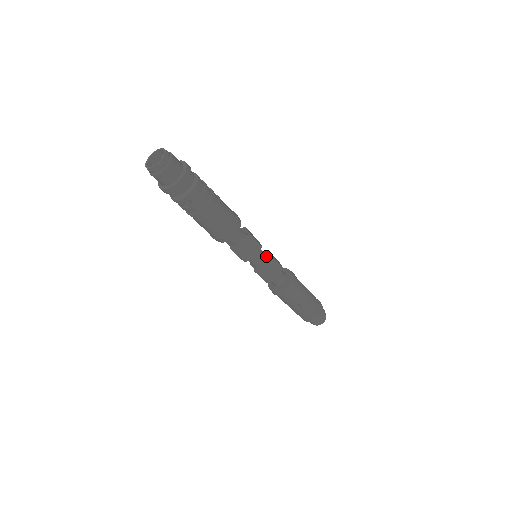
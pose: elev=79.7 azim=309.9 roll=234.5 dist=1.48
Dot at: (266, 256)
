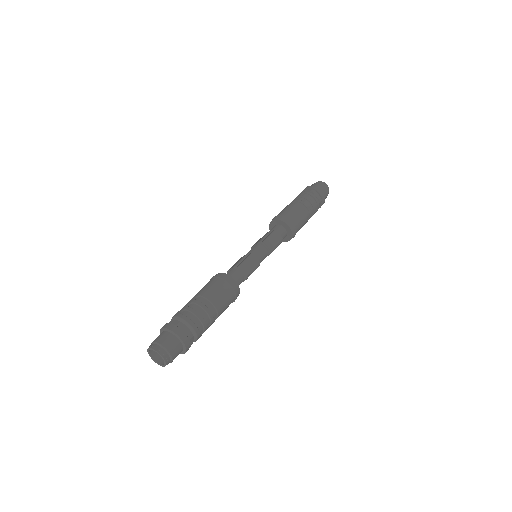
Dot at: (265, 251)
